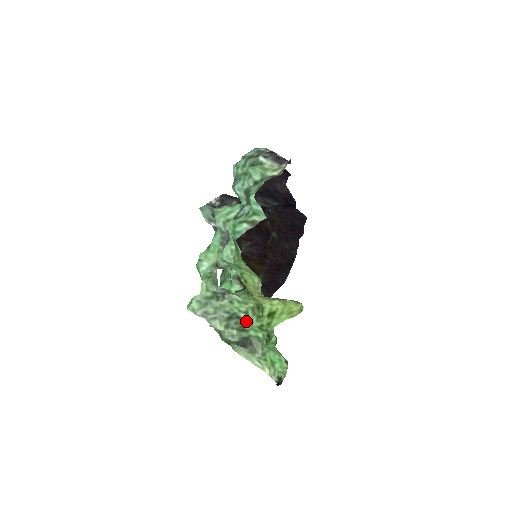
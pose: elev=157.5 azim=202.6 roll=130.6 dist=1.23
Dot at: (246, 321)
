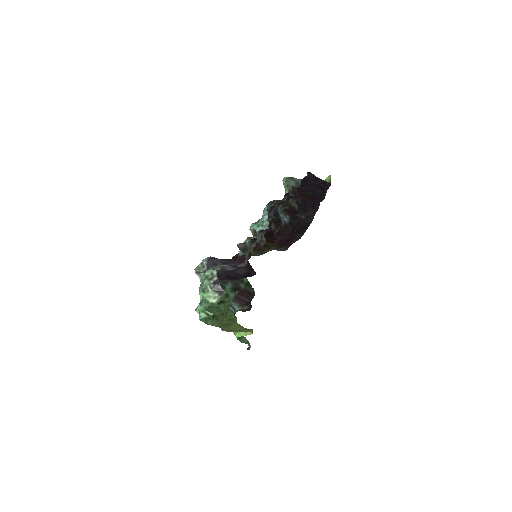
Dot at: occluded
